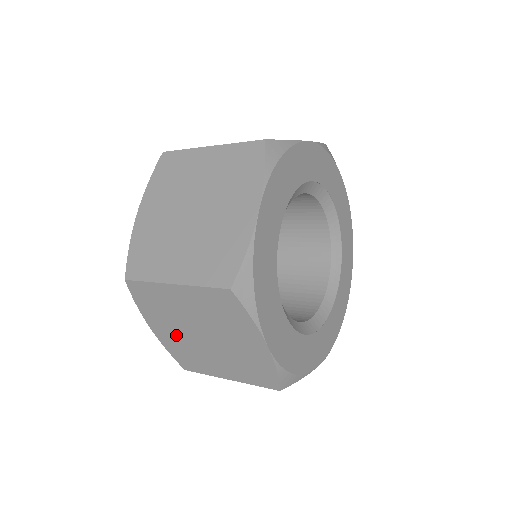
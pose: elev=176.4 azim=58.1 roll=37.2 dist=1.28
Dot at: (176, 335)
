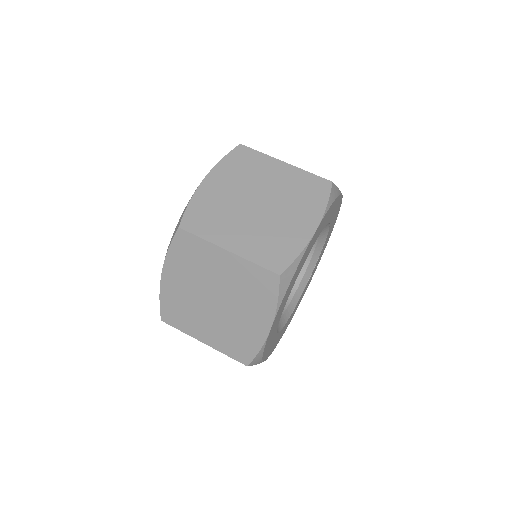
Dot at: occluded
